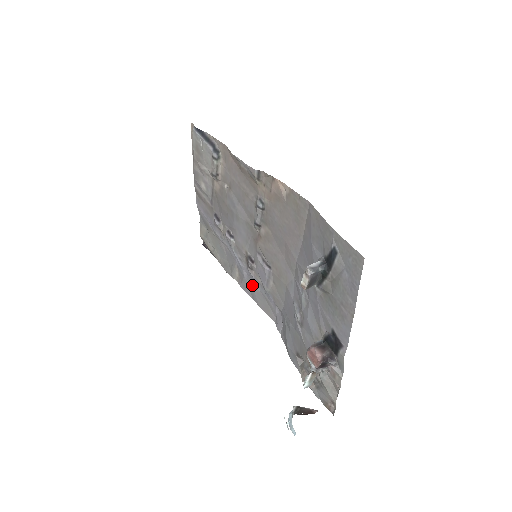
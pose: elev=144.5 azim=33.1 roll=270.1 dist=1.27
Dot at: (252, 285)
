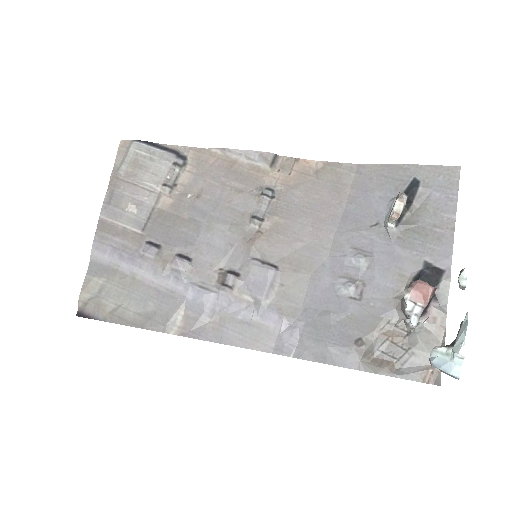
Dot at: (221, 319)
